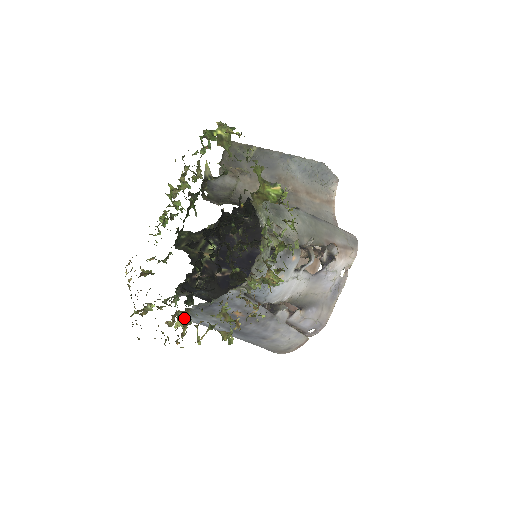
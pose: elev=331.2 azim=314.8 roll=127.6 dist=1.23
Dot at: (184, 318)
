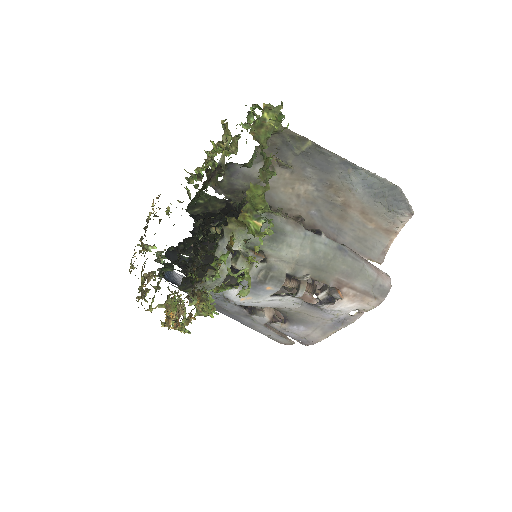
Dot at: (174, 272)
